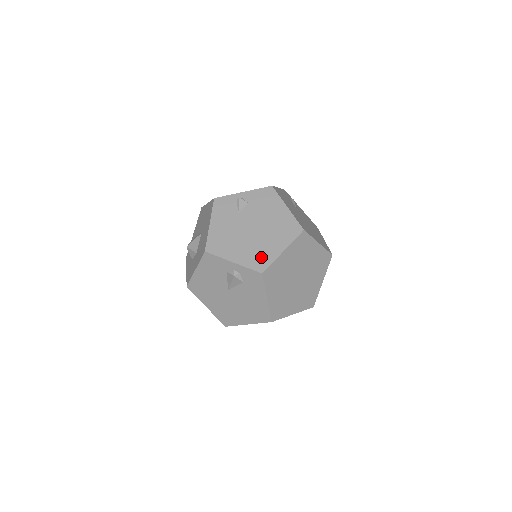
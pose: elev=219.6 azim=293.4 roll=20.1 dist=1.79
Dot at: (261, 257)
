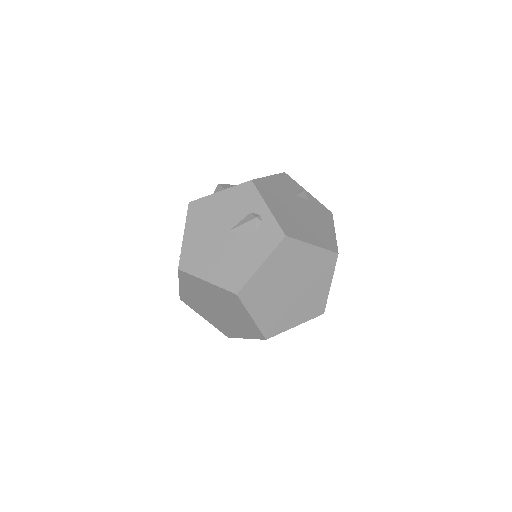
Dot at: (293, 228)
